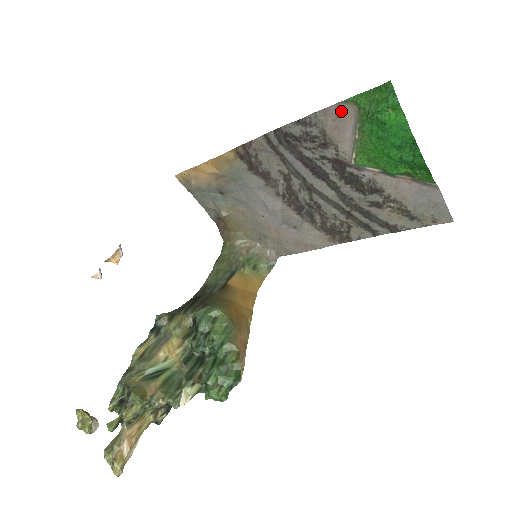
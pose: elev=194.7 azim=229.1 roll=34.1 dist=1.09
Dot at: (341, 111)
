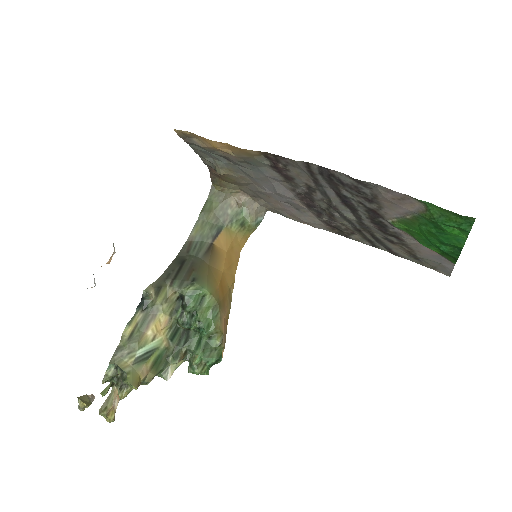
Dot at: (406, 199)
